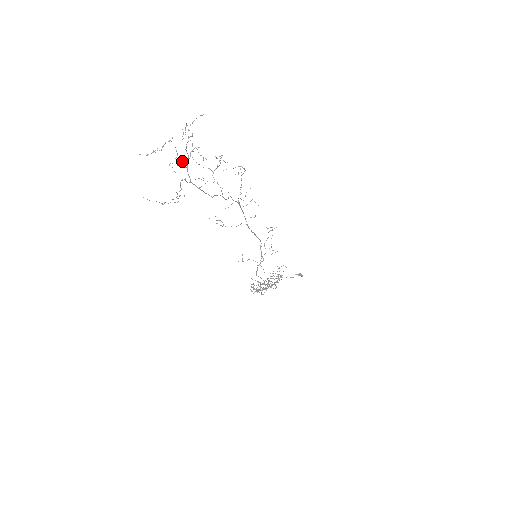
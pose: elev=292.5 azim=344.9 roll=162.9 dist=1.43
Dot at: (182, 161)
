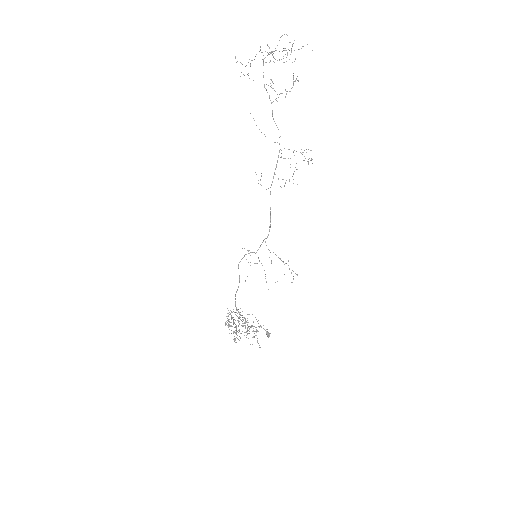
Dot at: (273, 53)
